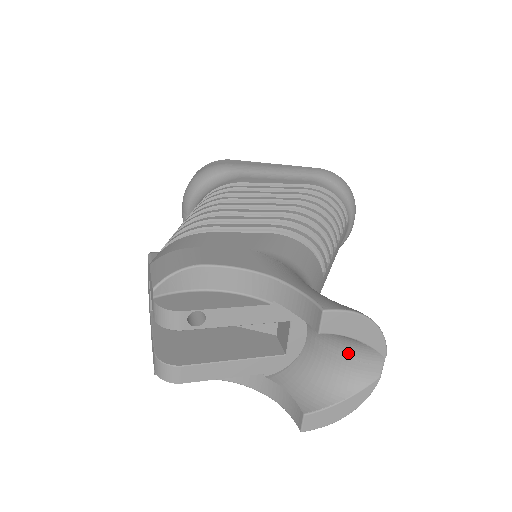
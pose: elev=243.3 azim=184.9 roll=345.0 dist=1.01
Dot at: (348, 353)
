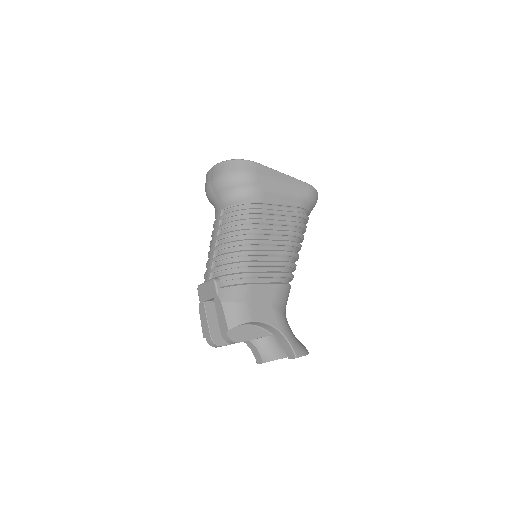
Dot at: occluded
